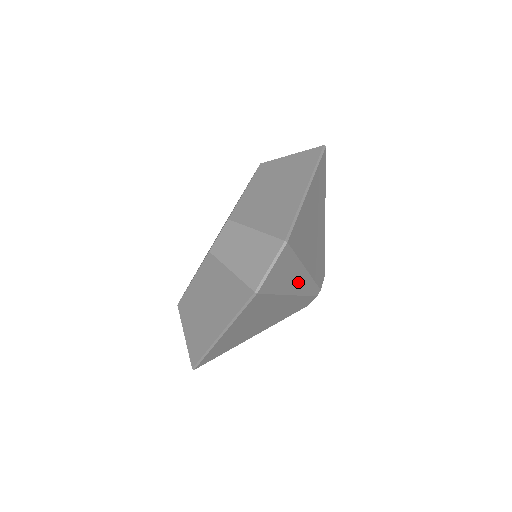
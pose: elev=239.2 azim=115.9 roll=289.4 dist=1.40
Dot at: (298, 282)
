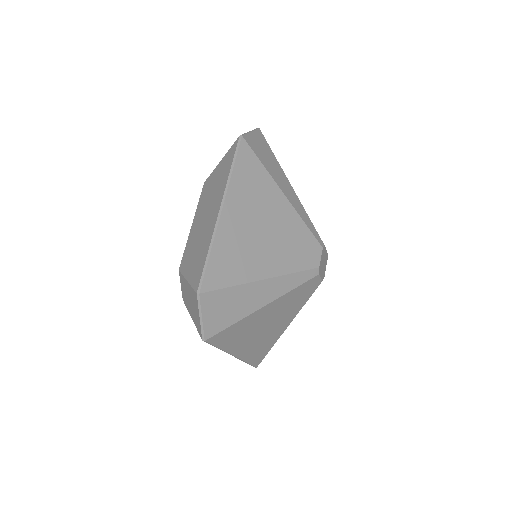
Dot at: (264, 293)
